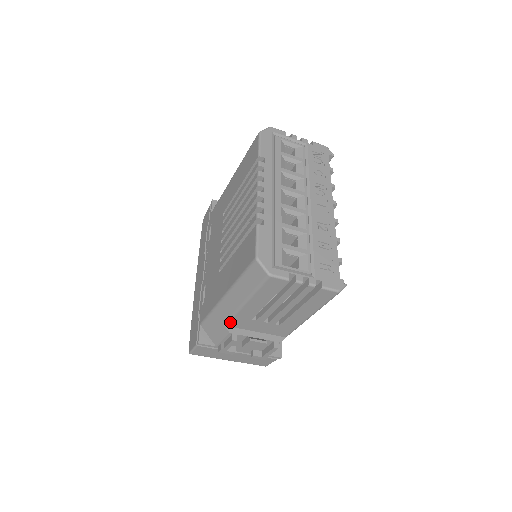
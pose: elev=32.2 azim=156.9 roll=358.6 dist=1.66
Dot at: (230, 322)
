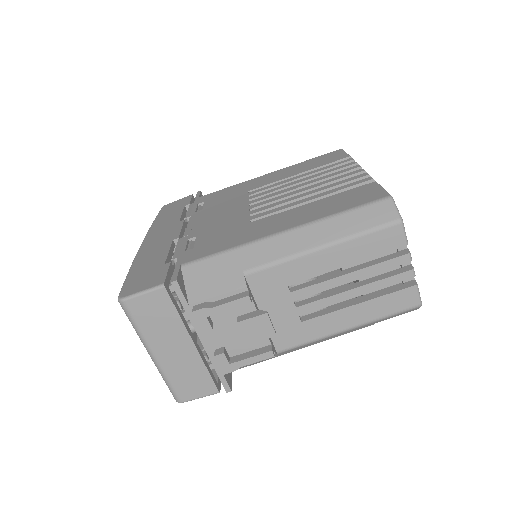
Dot at: (259, 272)
